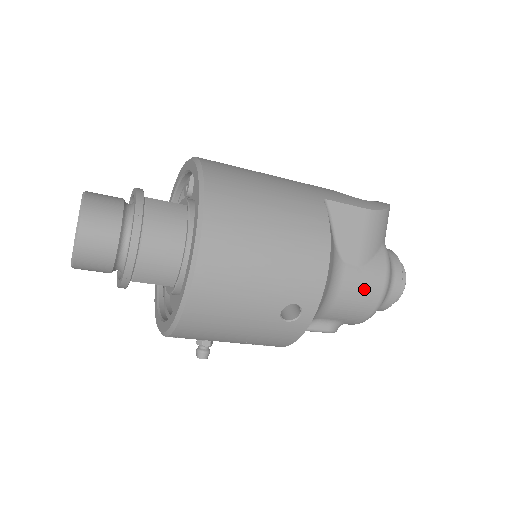
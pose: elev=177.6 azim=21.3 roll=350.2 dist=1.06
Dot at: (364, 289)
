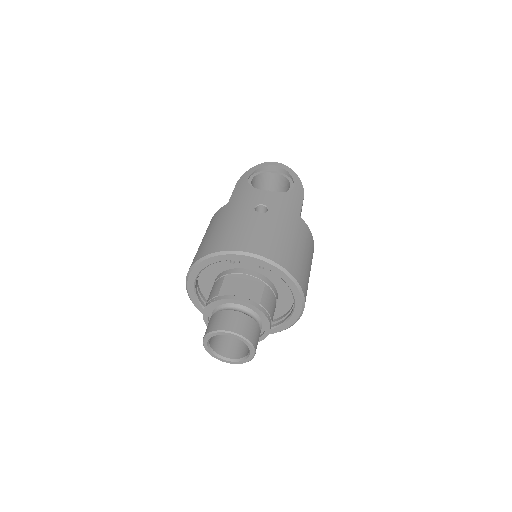
Dot at: occluded
